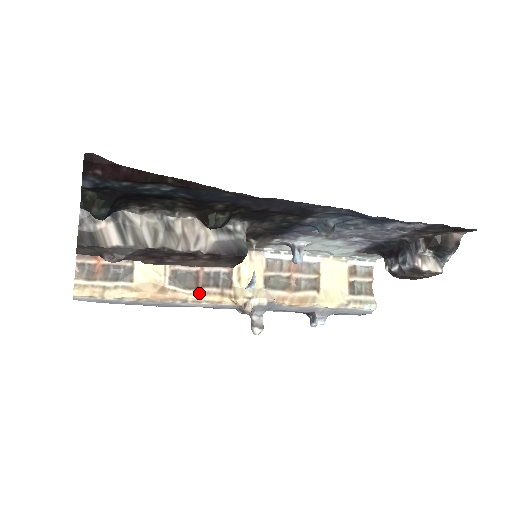
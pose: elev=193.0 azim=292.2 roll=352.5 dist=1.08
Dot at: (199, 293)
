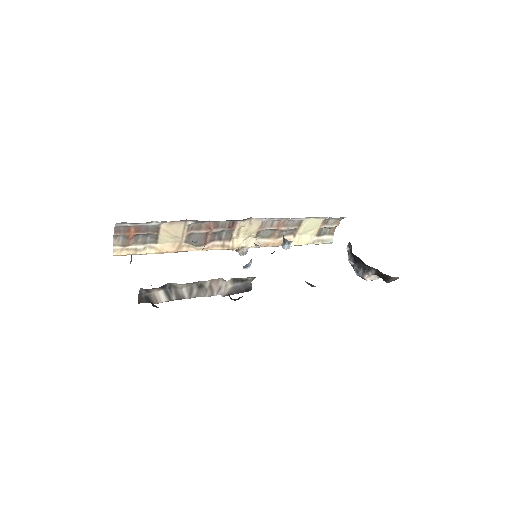
Dot at: (206, 247)
